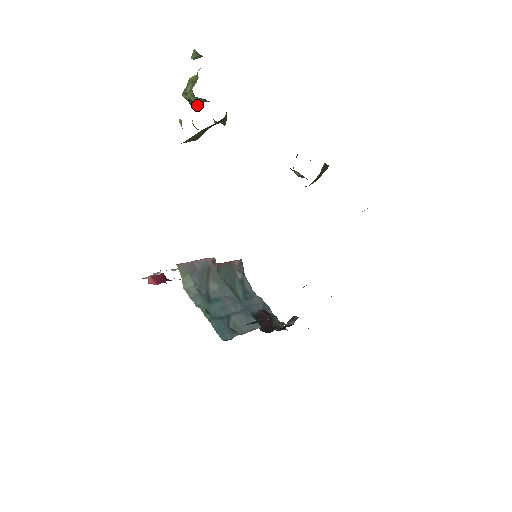
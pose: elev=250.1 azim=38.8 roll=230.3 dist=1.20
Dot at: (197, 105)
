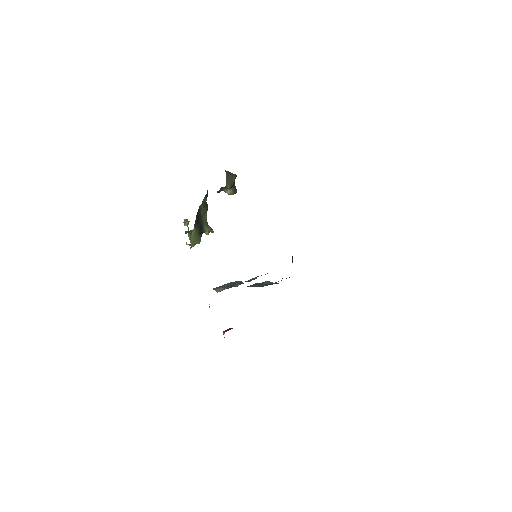
Dot at: occluded
